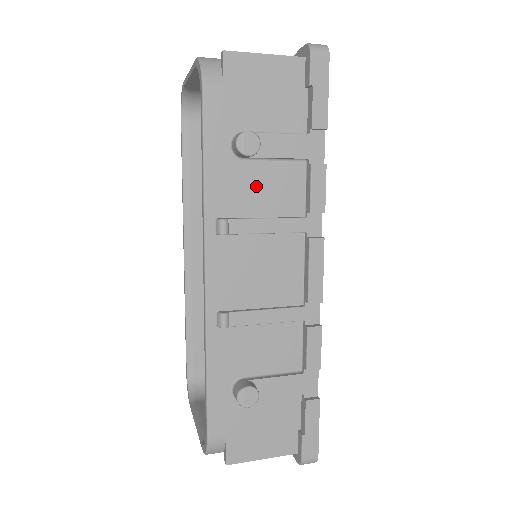
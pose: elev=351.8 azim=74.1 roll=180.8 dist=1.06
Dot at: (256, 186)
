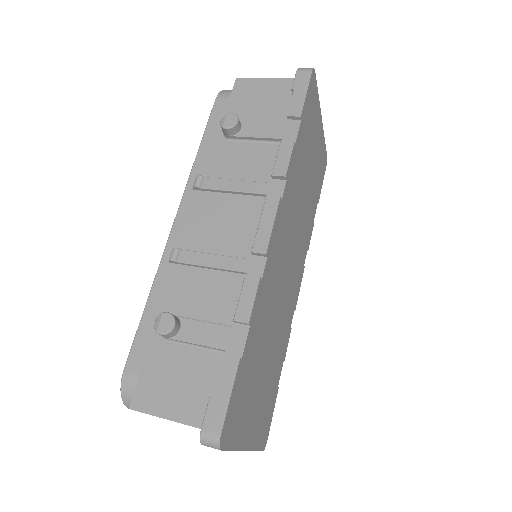
Dot at: (235, 159)
